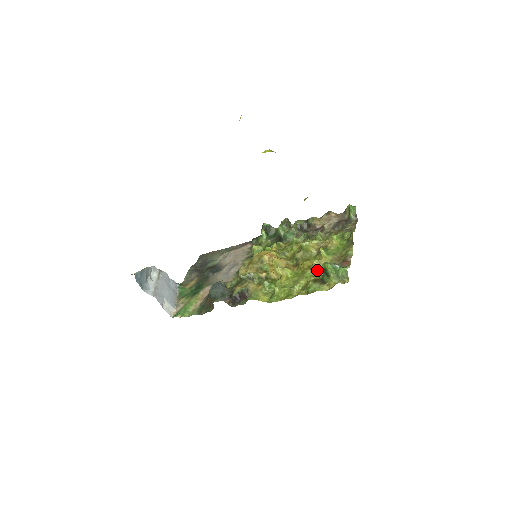
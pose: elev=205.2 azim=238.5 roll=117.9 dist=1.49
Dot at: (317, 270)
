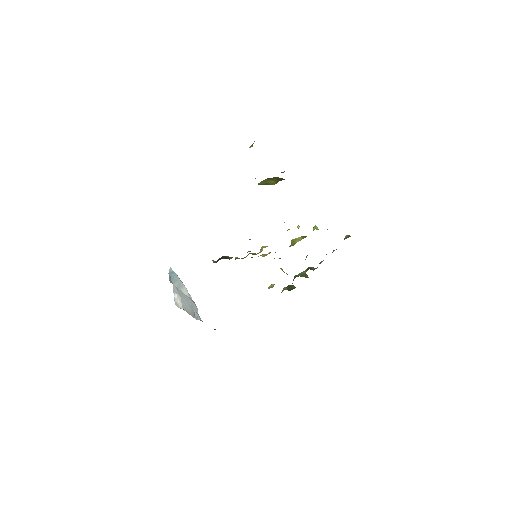
Dot at: occluded
